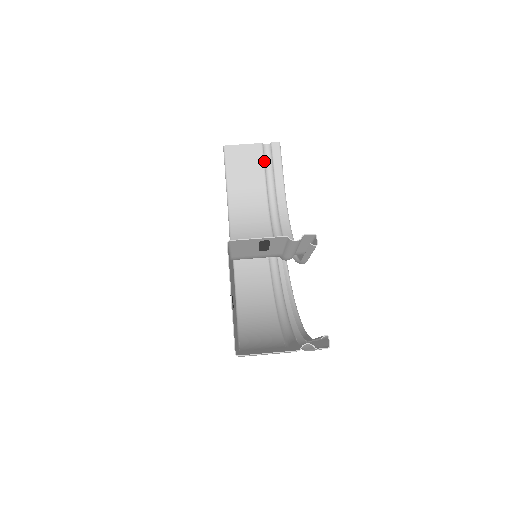
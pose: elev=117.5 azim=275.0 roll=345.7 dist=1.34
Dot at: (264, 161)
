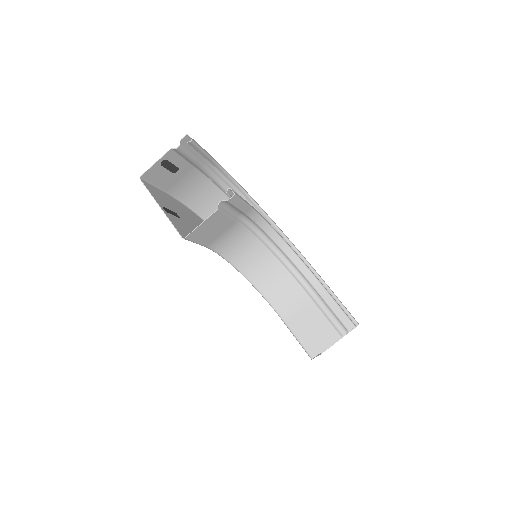
Dot at: (226, 213)
